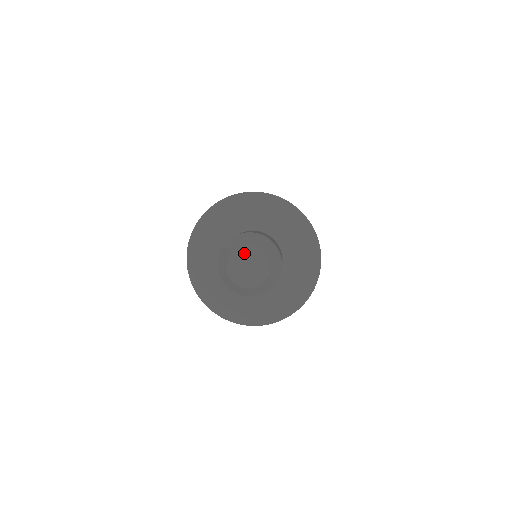
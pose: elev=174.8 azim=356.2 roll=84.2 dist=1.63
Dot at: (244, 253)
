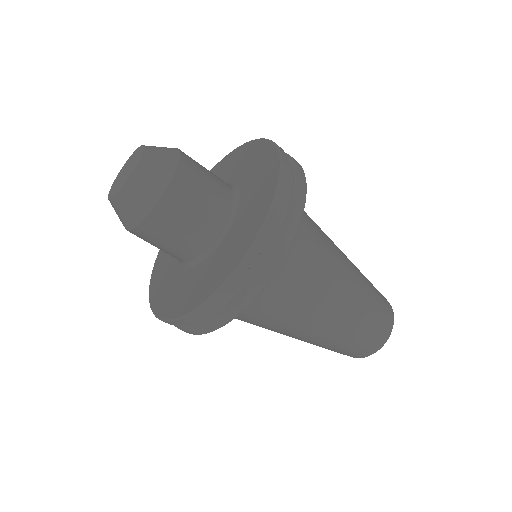
Dot at: (134, 156)
